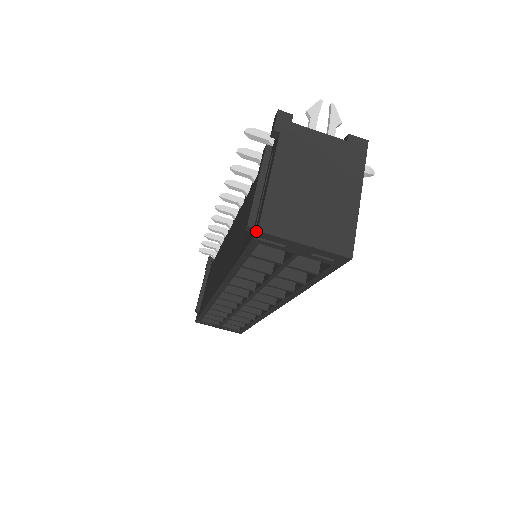
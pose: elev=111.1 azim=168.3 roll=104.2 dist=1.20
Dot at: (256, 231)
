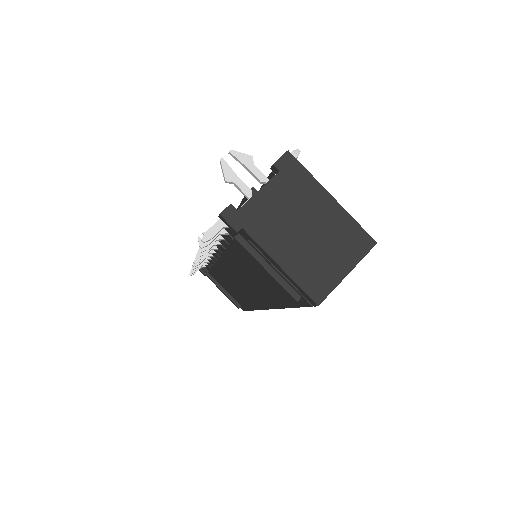
Dot at: (315, 305)
